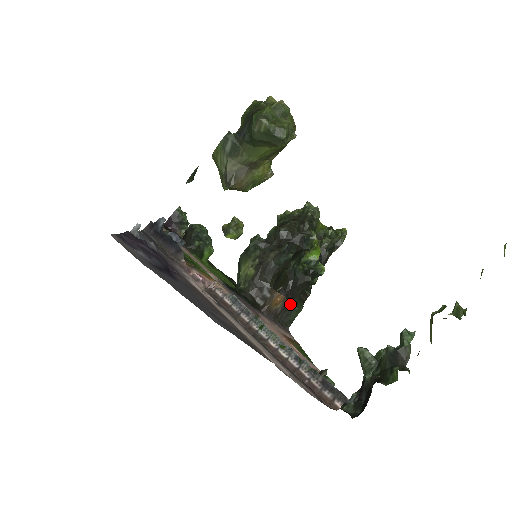
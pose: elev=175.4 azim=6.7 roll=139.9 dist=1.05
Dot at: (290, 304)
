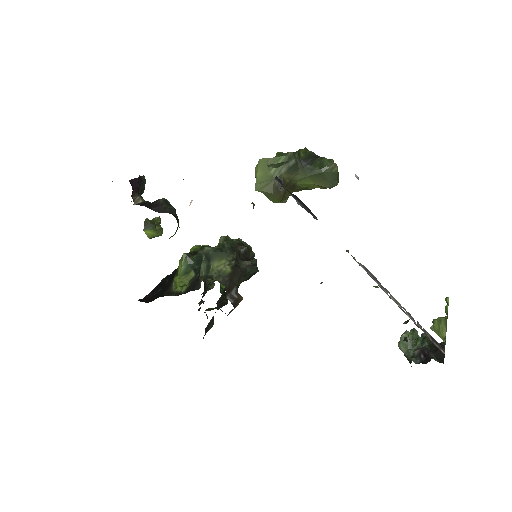
Dot at: occluded
